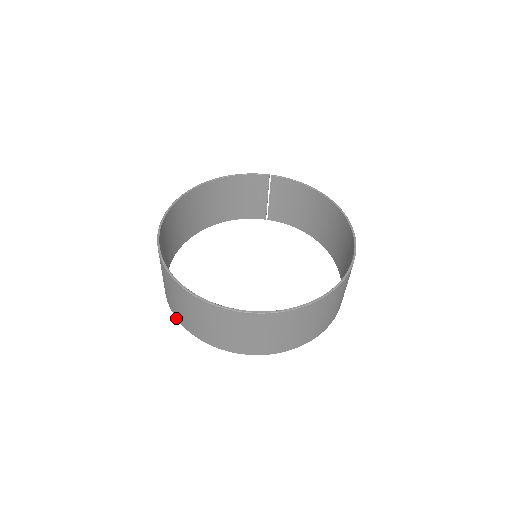
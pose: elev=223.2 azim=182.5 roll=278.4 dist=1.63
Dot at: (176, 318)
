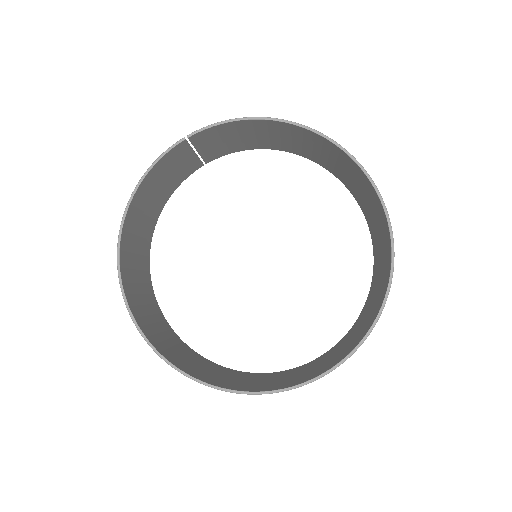
Dot at: occluded
